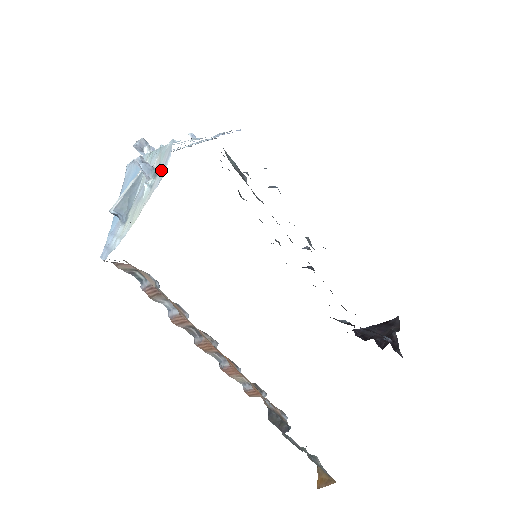
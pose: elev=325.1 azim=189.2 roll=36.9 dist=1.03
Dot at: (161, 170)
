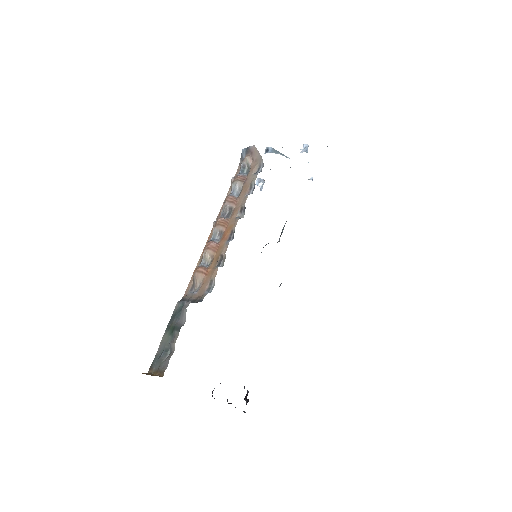
Dot at: occluded
